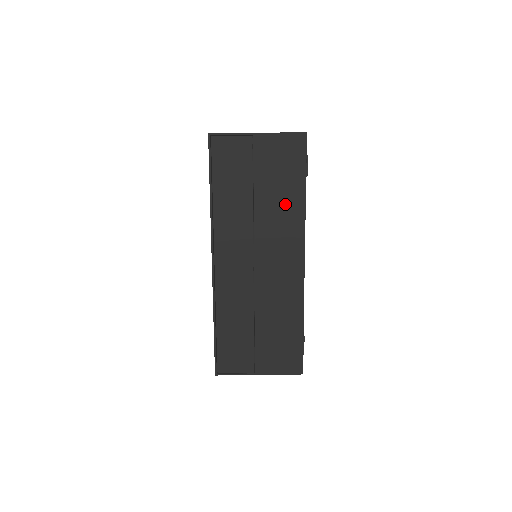
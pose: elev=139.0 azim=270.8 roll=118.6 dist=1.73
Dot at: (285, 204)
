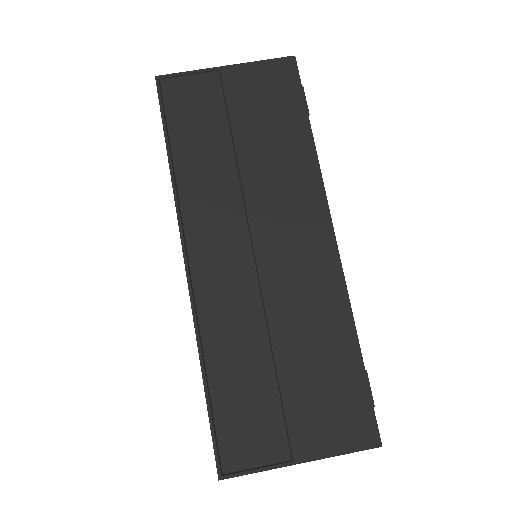
Dot at: (285, 154)
